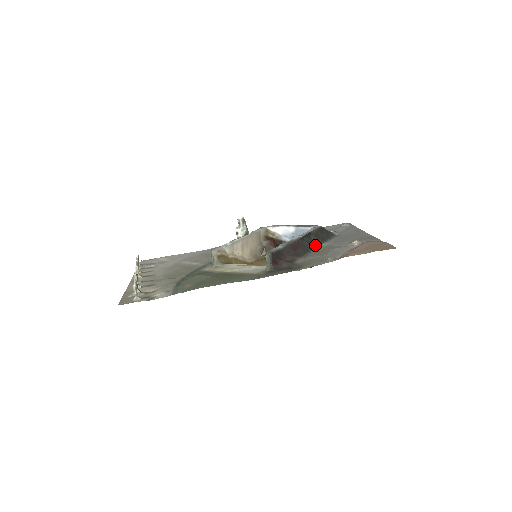
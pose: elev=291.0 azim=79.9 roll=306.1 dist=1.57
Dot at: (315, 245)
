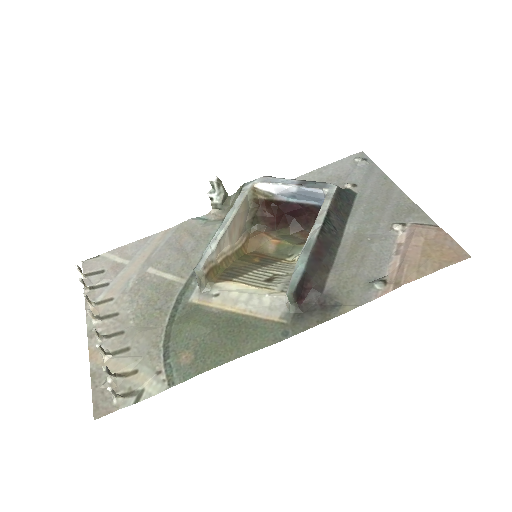
Dot at: (339, 232)
